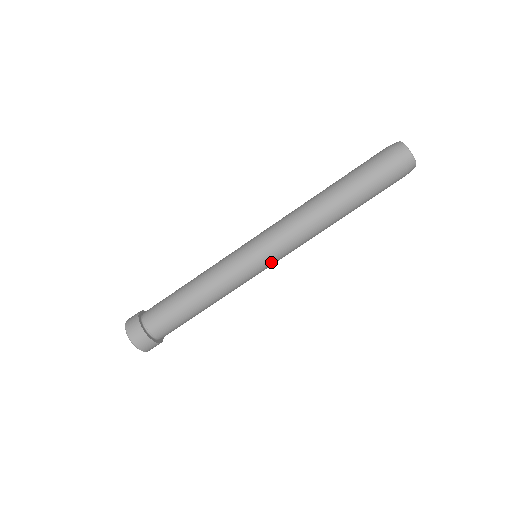
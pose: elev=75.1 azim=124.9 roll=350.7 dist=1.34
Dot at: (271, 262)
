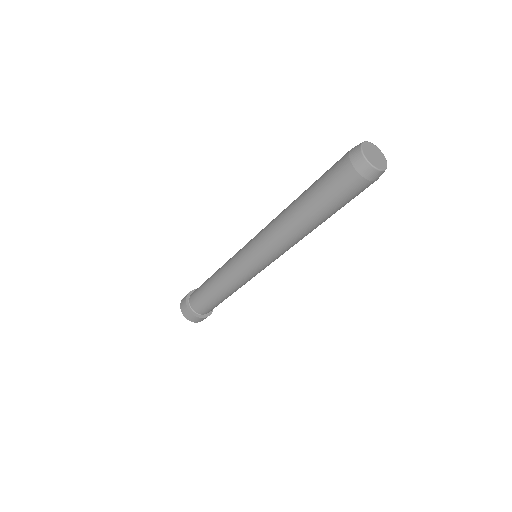
Dot at: occluded
